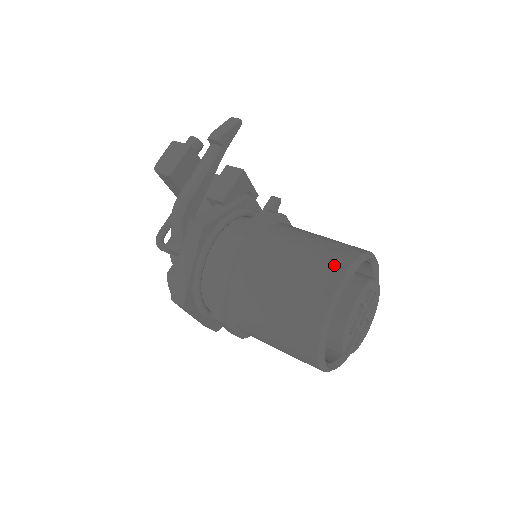
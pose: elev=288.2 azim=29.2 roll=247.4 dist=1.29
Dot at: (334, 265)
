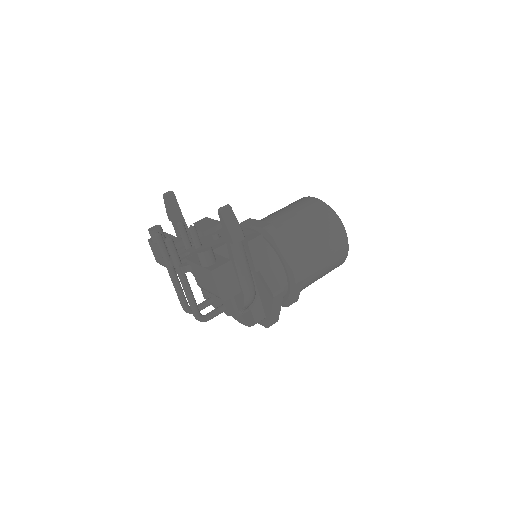
Dot at: (339, 232)
